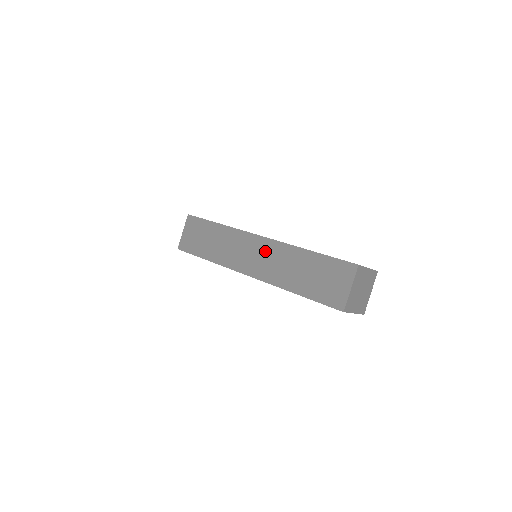
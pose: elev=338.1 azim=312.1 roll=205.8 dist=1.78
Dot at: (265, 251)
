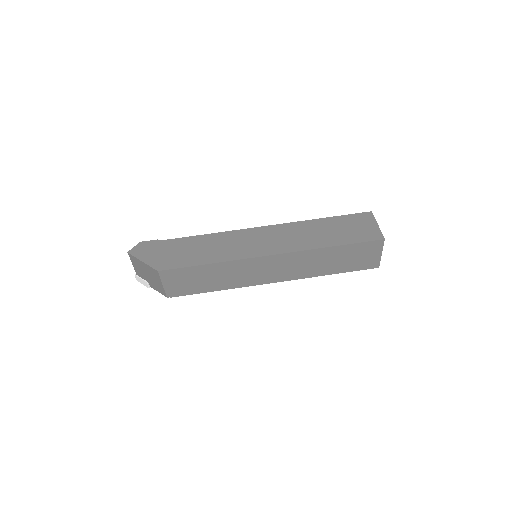
Dot at: (285, 263)
